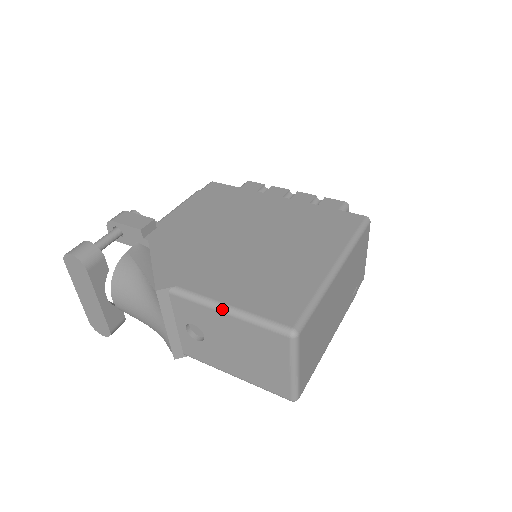
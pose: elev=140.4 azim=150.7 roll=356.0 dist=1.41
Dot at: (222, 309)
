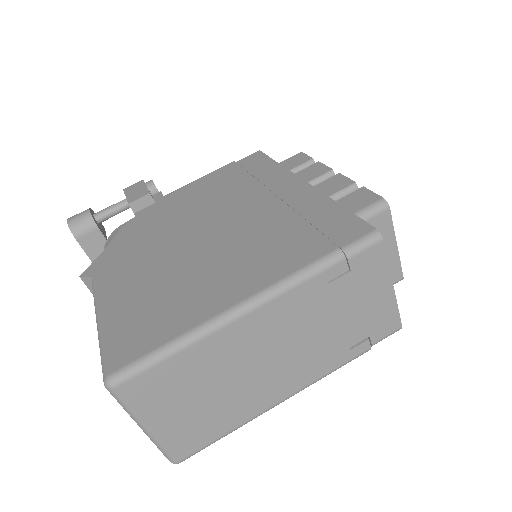
Dot at: (96, 319)
